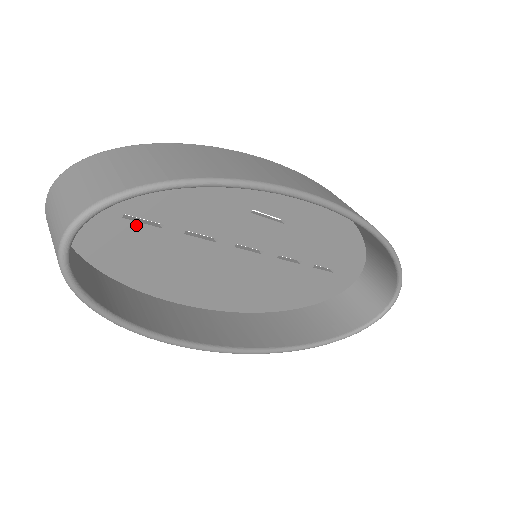
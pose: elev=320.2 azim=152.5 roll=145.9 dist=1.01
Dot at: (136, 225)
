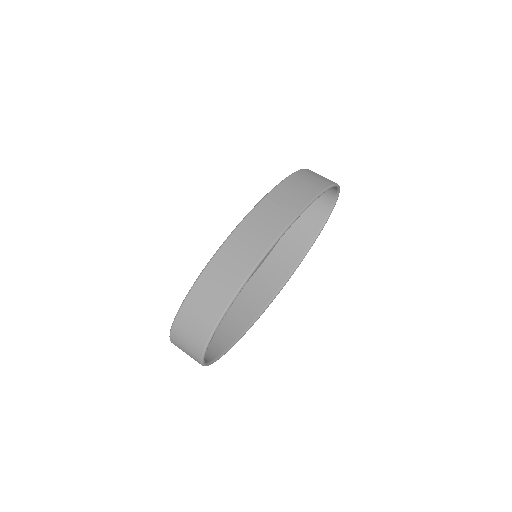
Dot at: occluded
